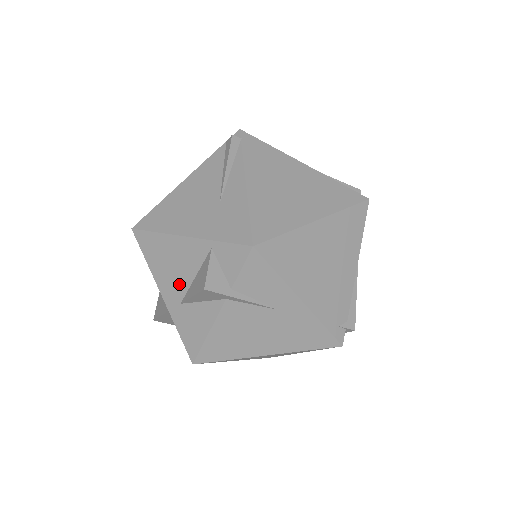
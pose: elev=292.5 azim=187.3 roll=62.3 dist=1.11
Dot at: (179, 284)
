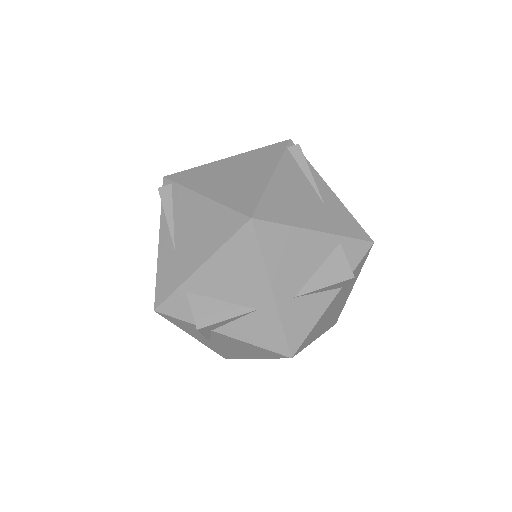
Dot at: (298, 278)
